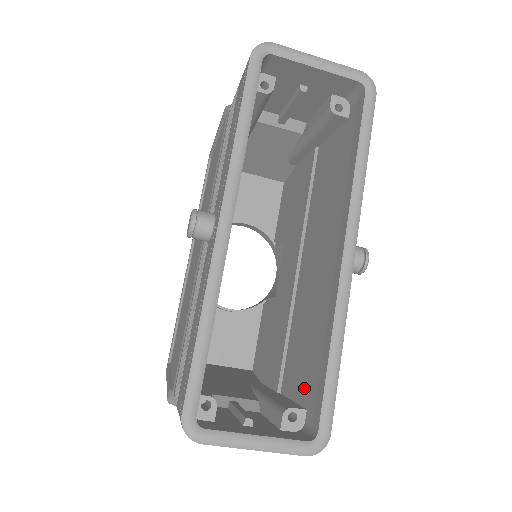
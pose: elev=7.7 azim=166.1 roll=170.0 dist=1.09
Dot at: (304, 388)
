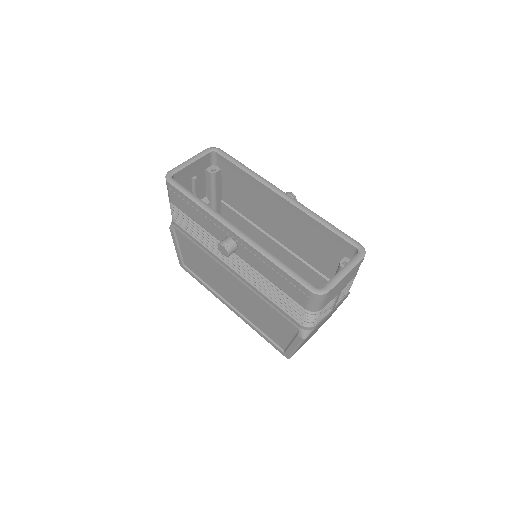
Dot at: (335, 256)
